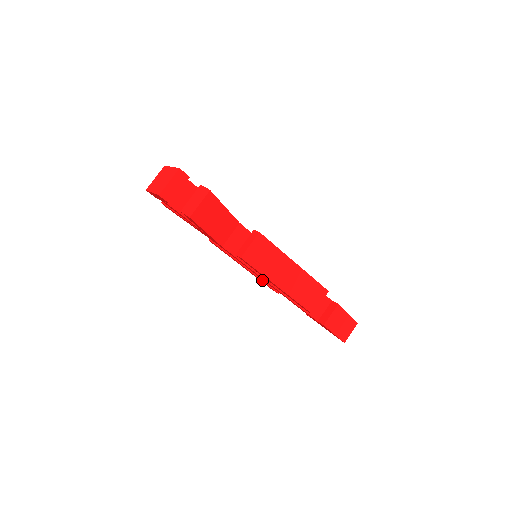
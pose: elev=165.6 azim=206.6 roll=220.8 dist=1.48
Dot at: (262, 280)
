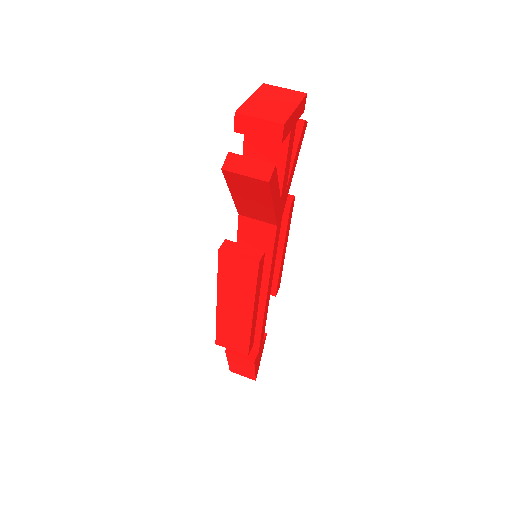
Dot at: occluded
